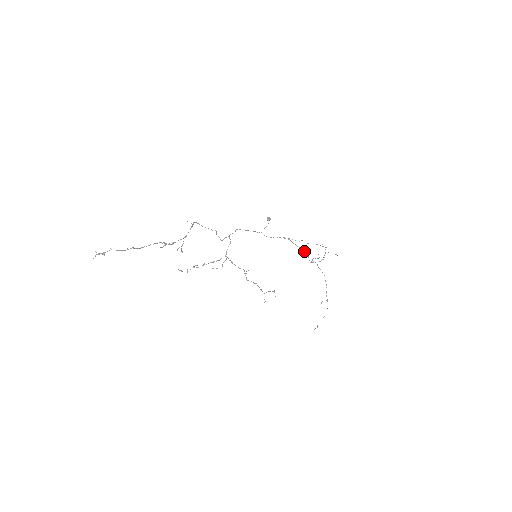
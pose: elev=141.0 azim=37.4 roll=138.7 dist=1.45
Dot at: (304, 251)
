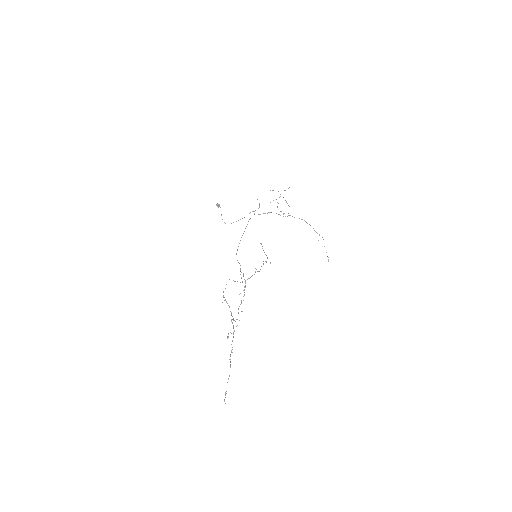
Dot at: occluded
